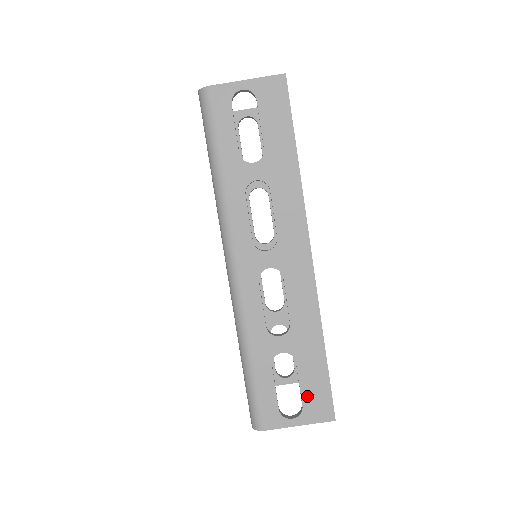
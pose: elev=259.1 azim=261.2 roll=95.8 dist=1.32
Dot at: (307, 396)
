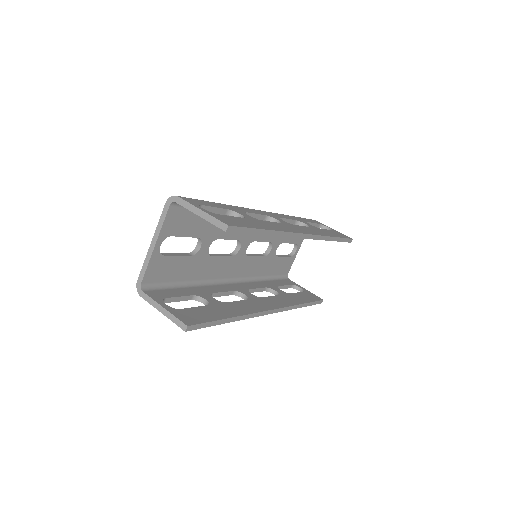
Dot at: (228, 217)
